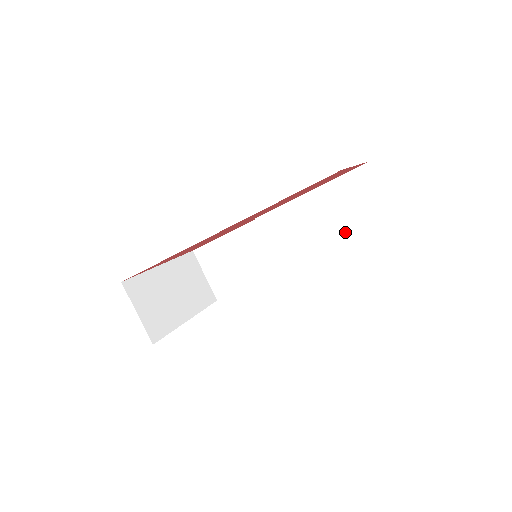
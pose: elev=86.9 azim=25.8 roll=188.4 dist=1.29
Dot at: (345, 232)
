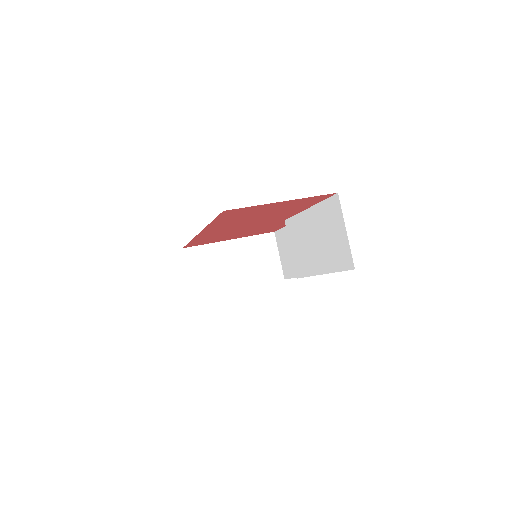
Dot at: (326, 256)
